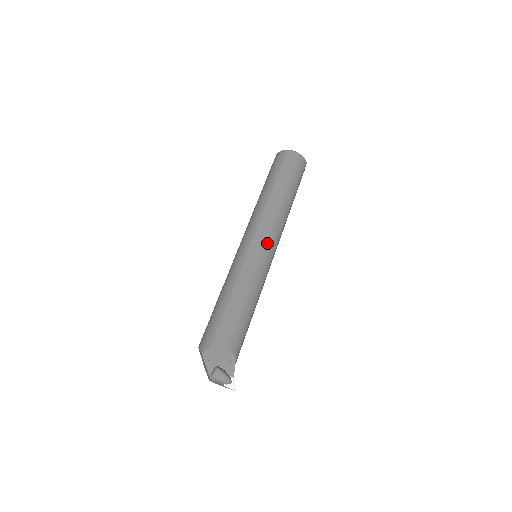
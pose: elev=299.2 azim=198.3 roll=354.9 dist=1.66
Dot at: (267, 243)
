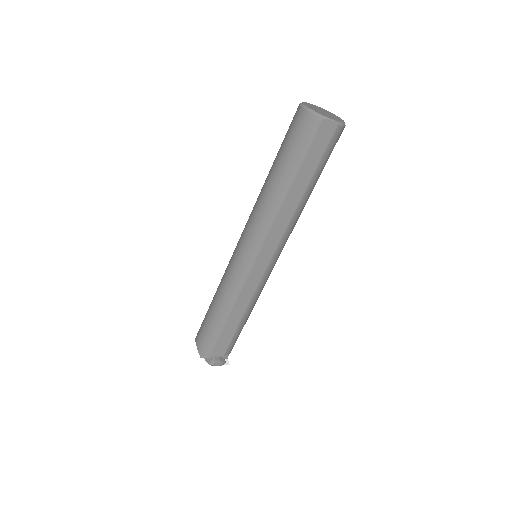
Dot at: (272, 261)
